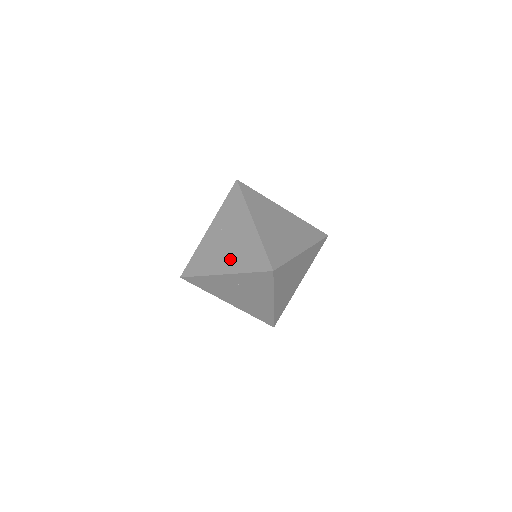
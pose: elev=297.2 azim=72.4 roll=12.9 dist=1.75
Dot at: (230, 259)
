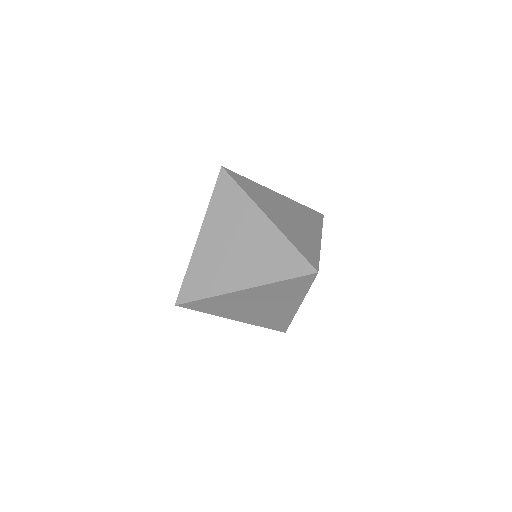
Dot at: (247, 269)
